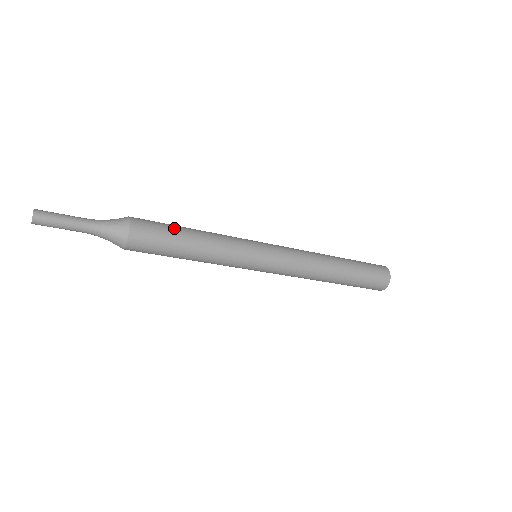
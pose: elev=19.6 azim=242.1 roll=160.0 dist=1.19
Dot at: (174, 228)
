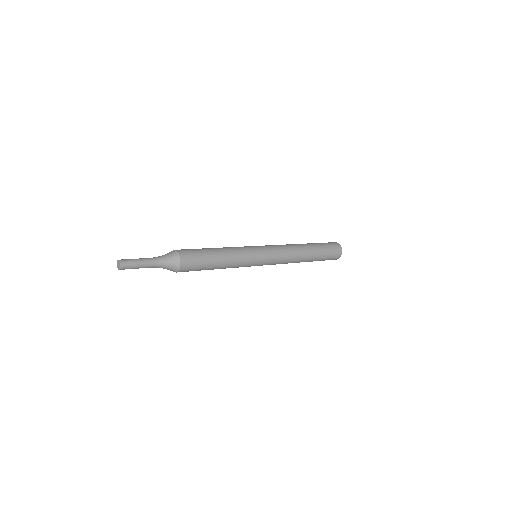
Dot at: (207, 263)
